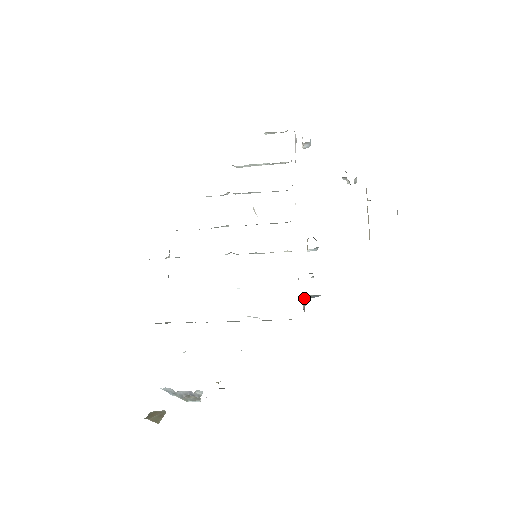
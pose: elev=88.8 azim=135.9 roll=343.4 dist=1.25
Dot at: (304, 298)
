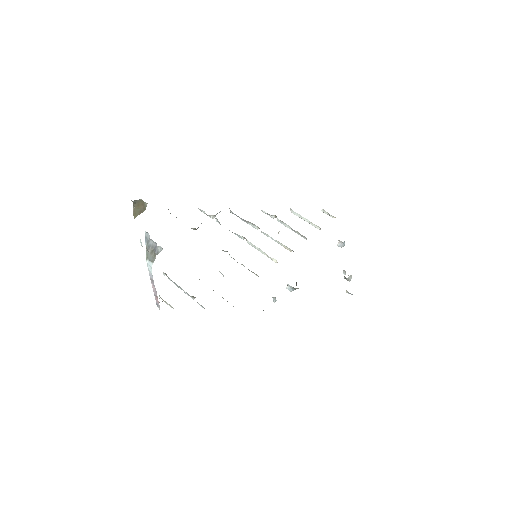
Dot at: occluded
